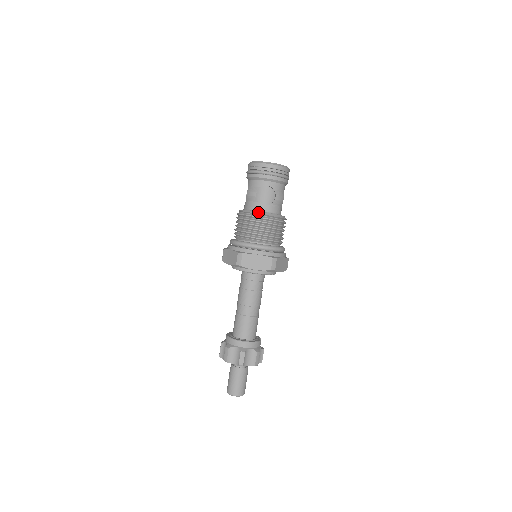
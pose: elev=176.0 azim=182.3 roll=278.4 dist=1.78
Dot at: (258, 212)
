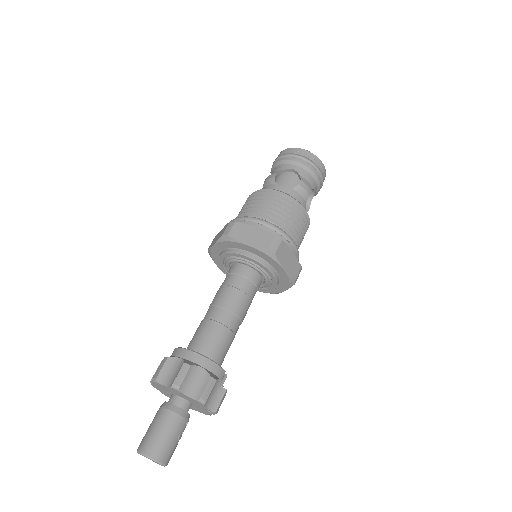
Dot at: (272, 189)
